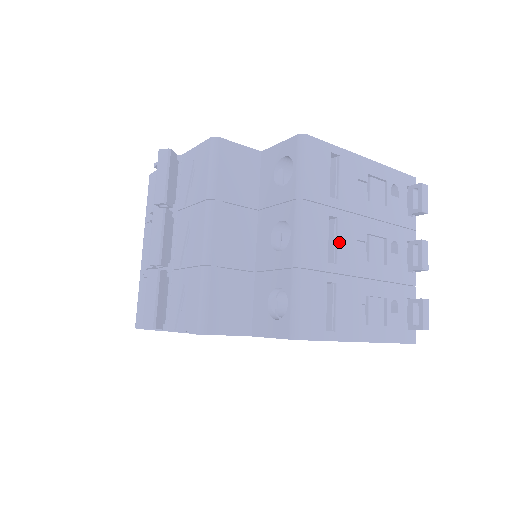
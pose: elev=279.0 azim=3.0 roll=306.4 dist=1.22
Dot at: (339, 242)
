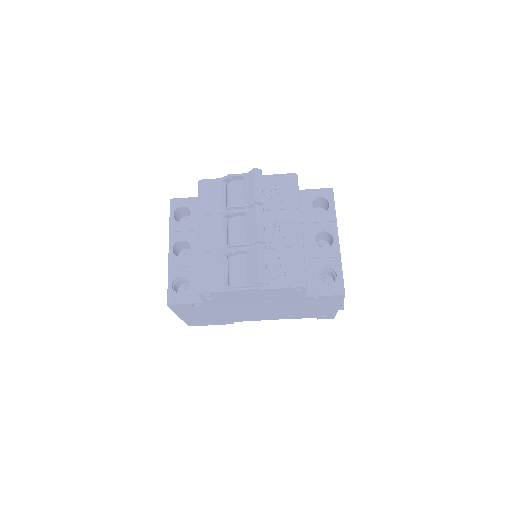
Dot at: occluded
